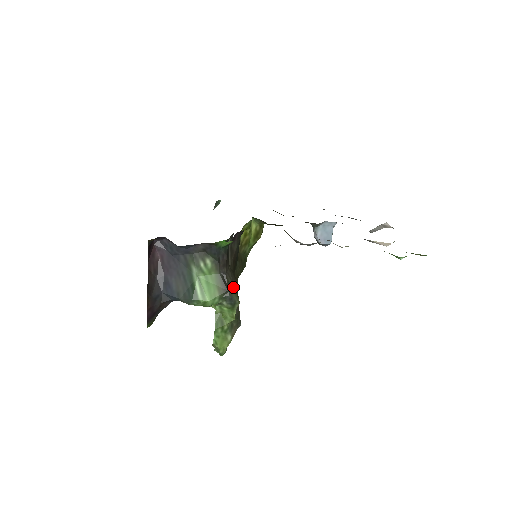
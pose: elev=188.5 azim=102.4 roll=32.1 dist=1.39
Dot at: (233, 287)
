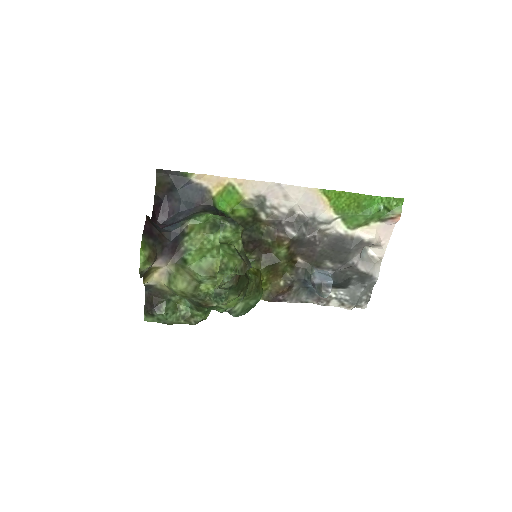
Dot at: occluded
